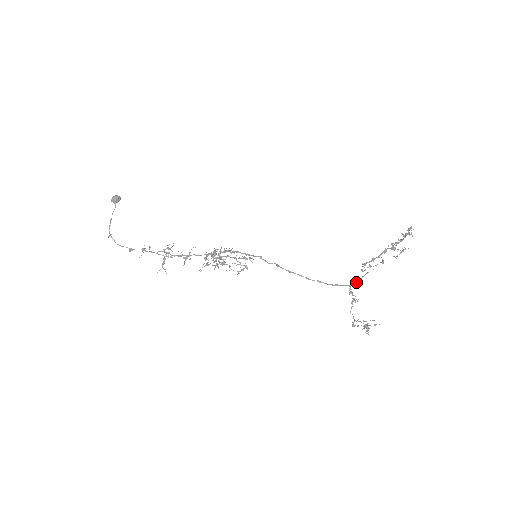
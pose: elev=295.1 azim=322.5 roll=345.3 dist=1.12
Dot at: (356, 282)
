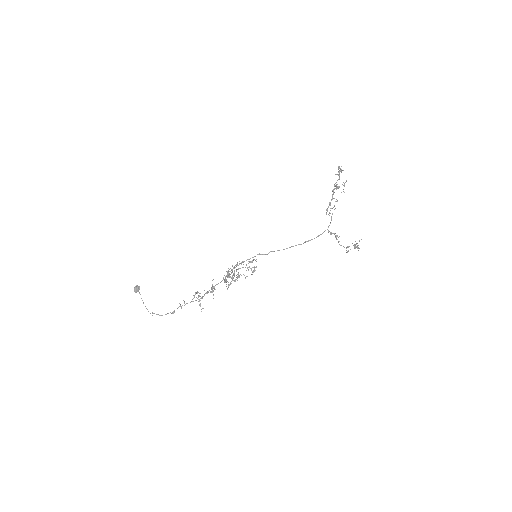
Dot at: (329, 225)
